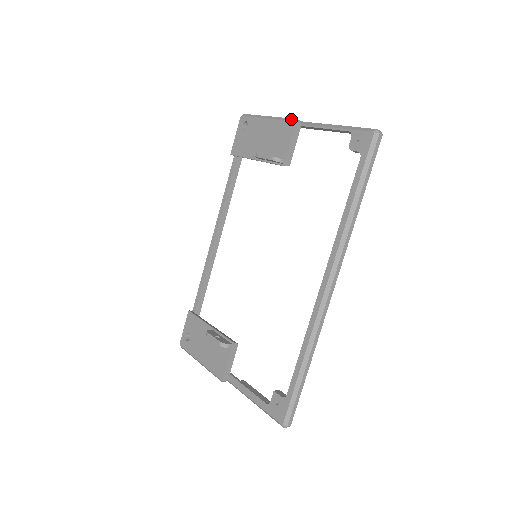
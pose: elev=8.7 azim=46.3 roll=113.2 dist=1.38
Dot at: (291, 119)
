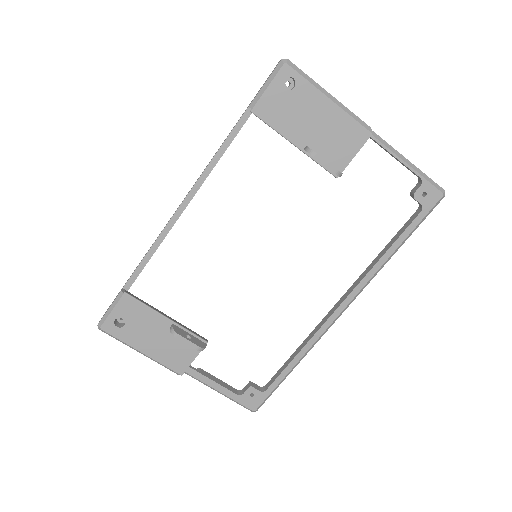
Dot at: (365, 124)
